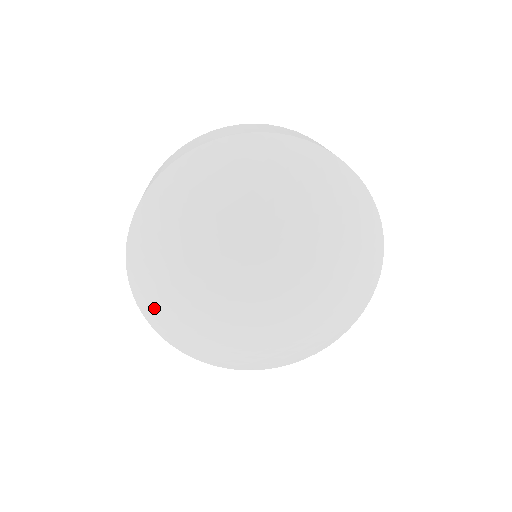
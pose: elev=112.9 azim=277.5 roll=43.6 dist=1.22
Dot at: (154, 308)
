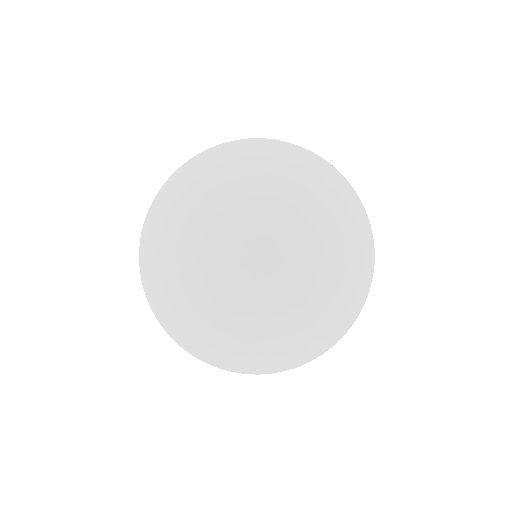
Dot at: (152, 250)
